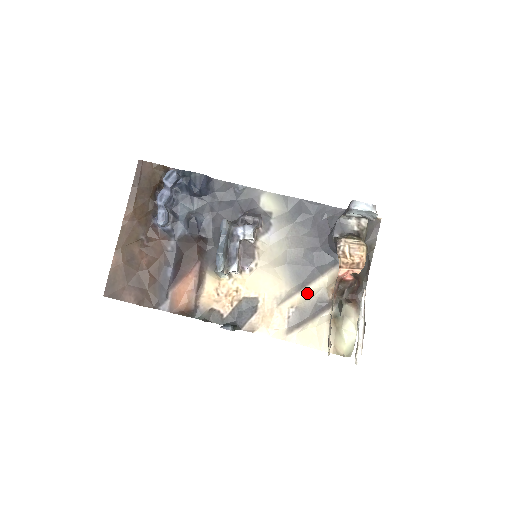
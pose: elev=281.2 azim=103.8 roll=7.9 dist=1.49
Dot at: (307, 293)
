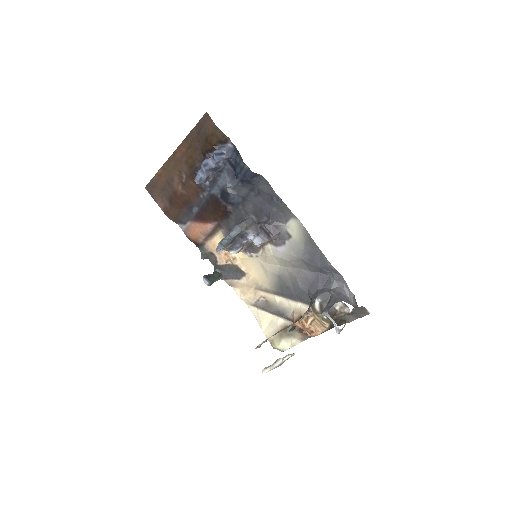
Dot at: (280, 300)
